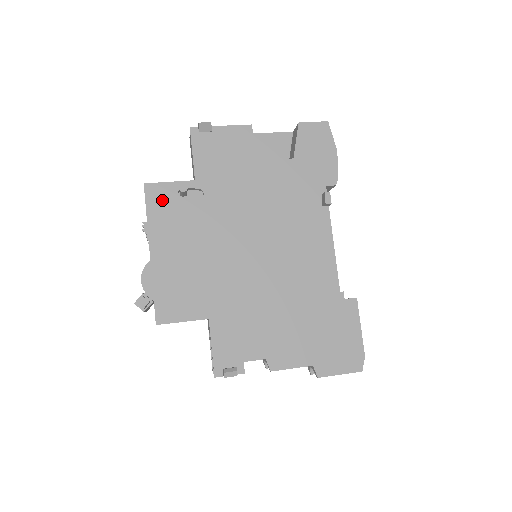
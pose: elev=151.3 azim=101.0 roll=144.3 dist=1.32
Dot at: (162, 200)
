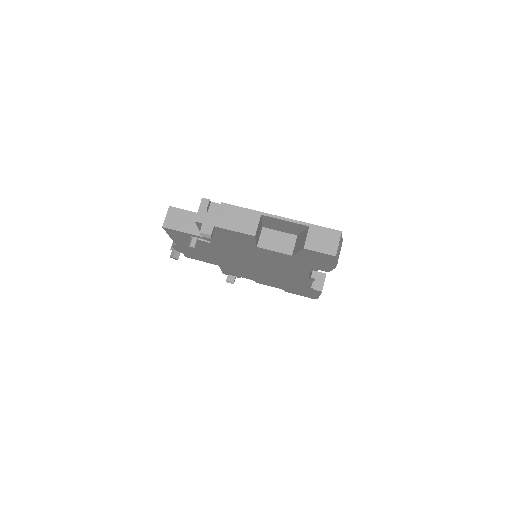
Dot at: (178, 235)
